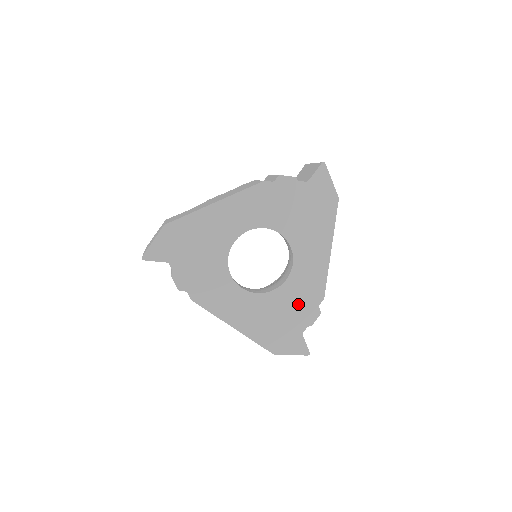
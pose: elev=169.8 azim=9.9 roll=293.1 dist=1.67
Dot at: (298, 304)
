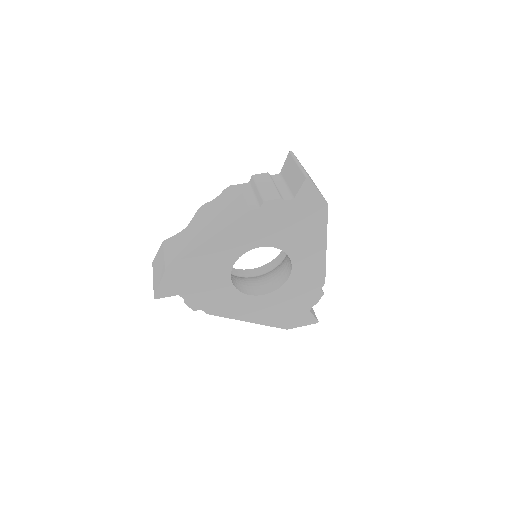
Dot at: (302, 293)
